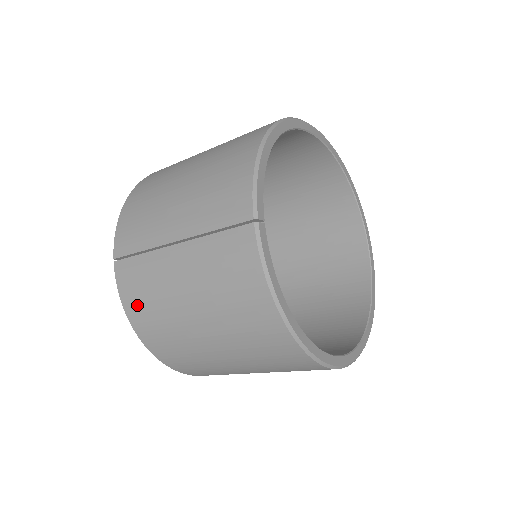
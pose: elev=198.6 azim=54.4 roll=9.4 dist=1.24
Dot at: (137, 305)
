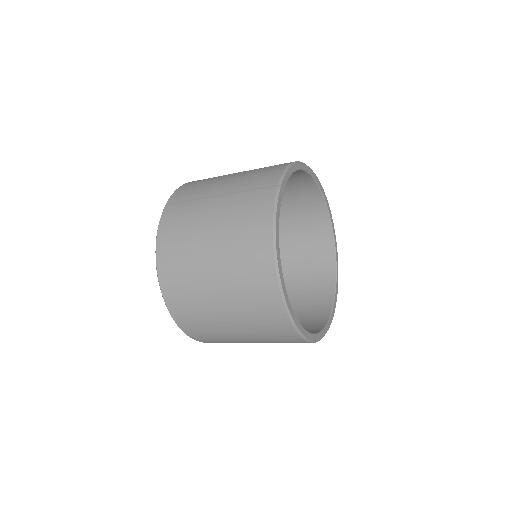
Dot at: (169, 232)
